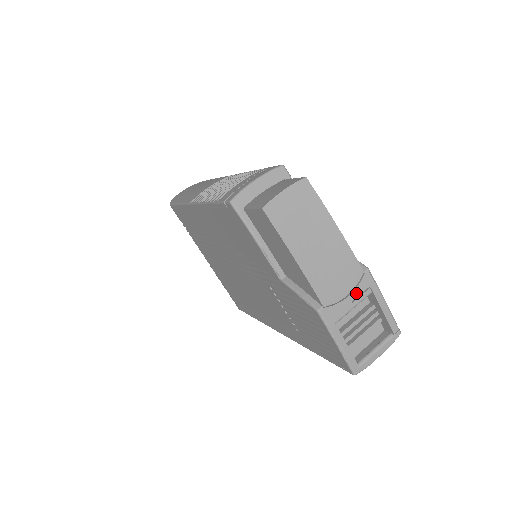
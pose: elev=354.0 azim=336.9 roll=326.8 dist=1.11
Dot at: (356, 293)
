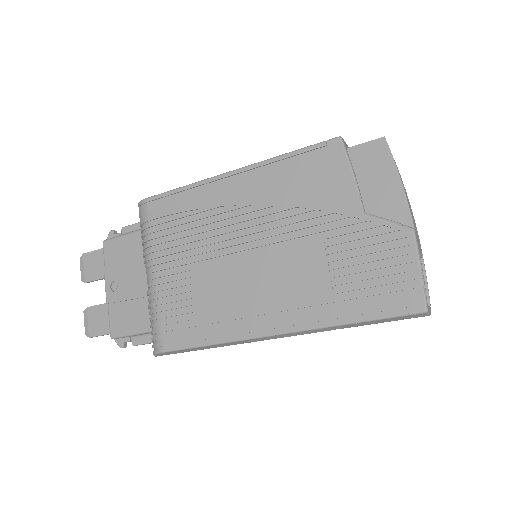
Dot at: occluded
